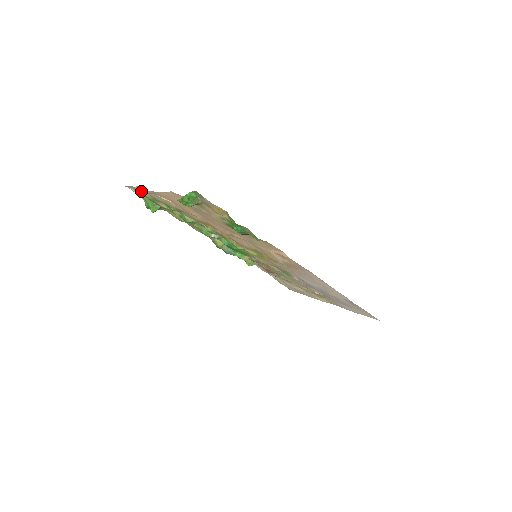
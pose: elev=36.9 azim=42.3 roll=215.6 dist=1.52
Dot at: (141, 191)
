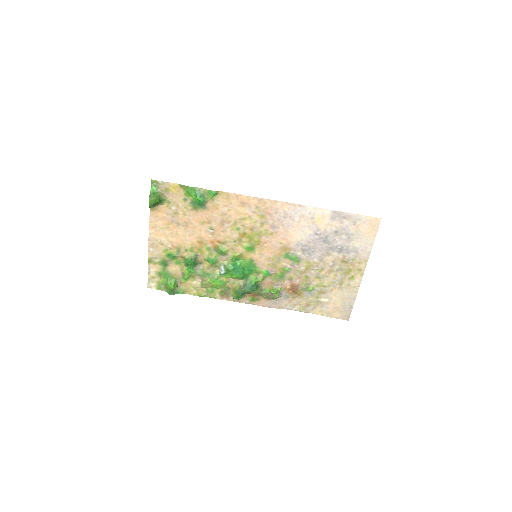
Dot at: (153, 270)
